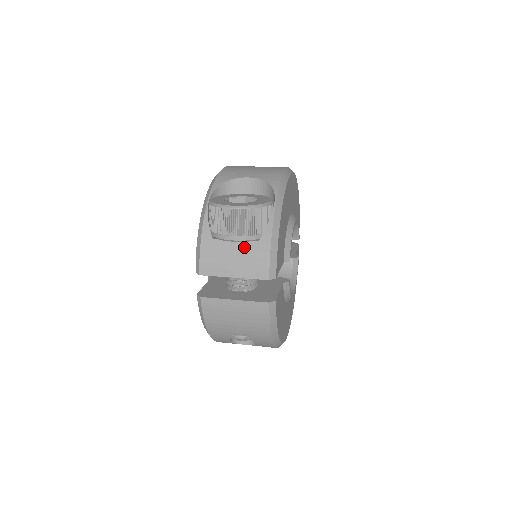
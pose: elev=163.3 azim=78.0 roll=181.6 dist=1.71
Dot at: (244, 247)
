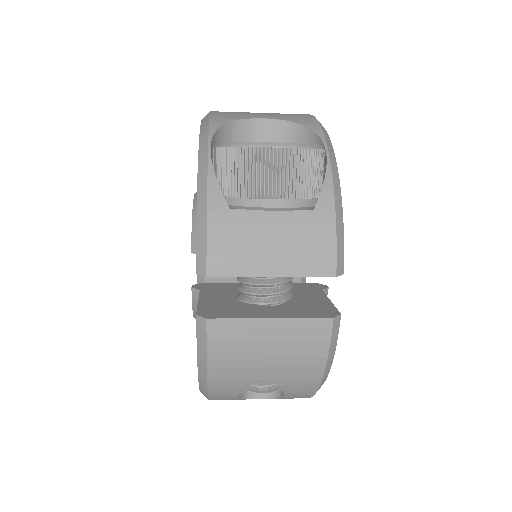
Dot at: (289, 221)
